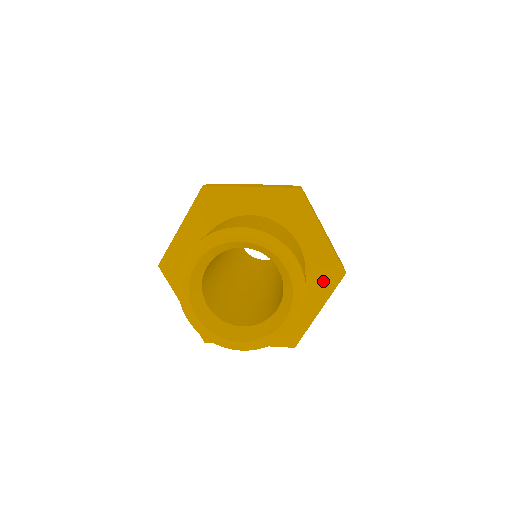
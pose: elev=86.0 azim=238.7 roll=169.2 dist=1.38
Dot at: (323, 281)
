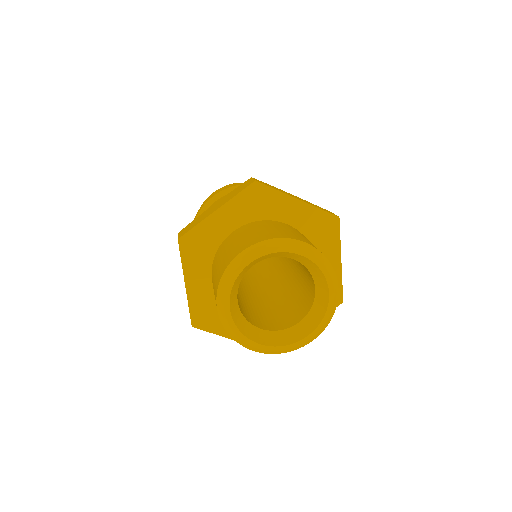
Dot at: (326, 237)
